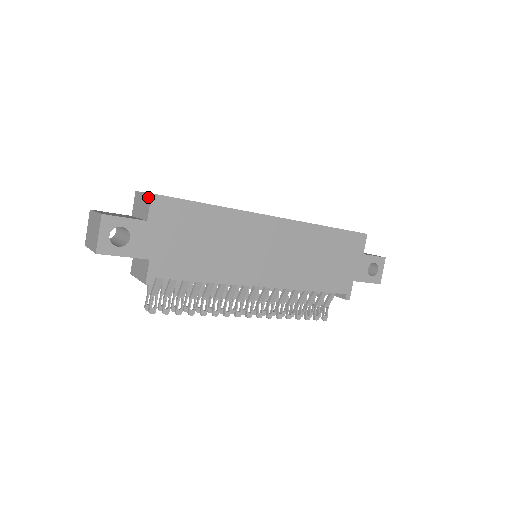
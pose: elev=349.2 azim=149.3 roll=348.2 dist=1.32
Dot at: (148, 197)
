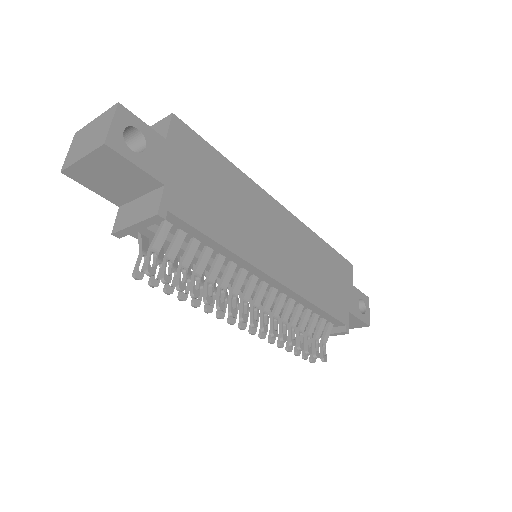
Dot at: (165, 120)
